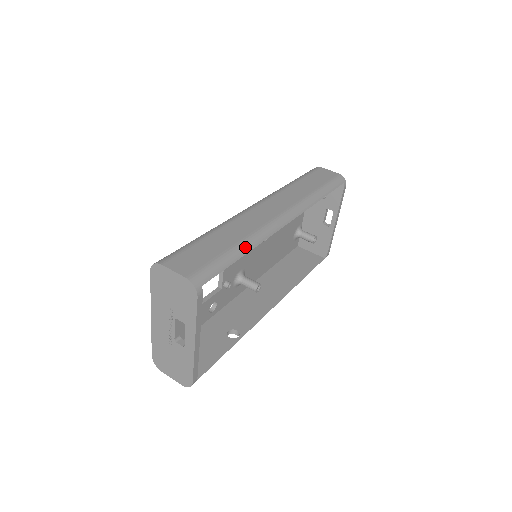
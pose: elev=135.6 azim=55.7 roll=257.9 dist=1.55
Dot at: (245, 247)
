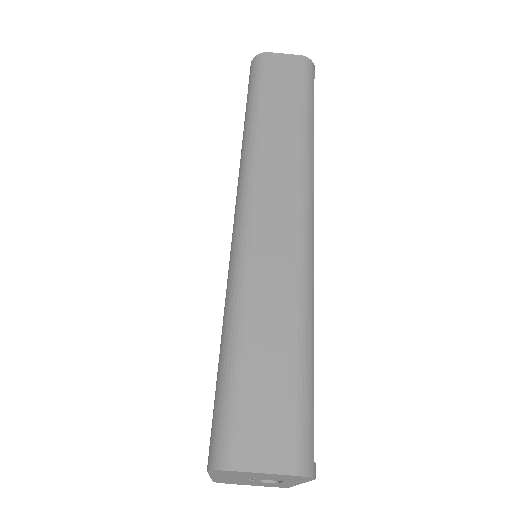
Dot at: (308, 326)
